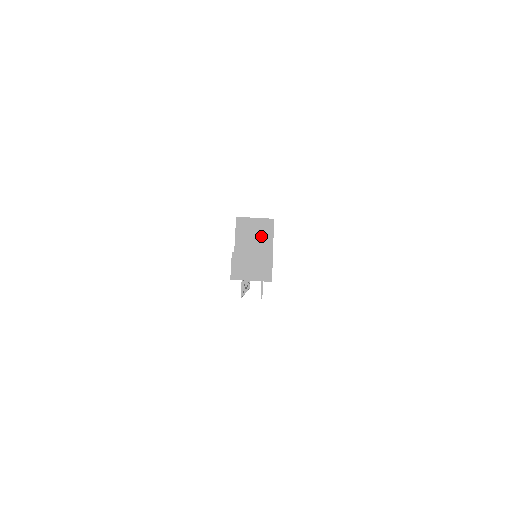
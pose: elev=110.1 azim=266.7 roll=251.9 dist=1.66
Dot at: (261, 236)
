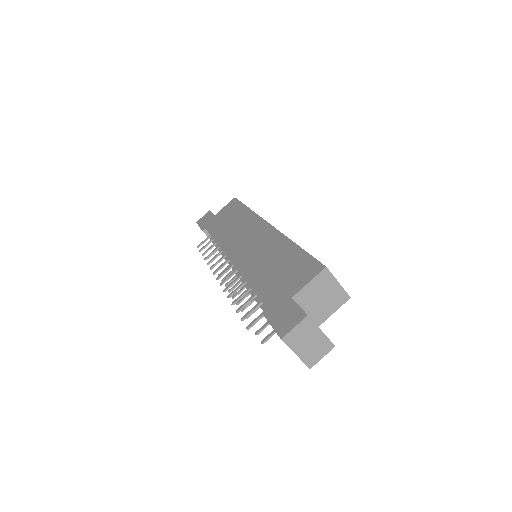
Dot at: (327, 303)
